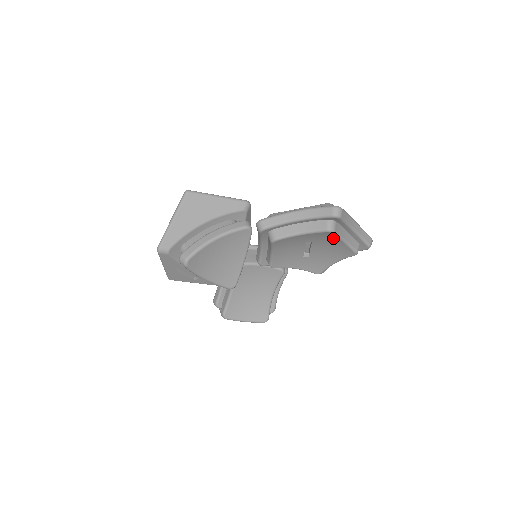
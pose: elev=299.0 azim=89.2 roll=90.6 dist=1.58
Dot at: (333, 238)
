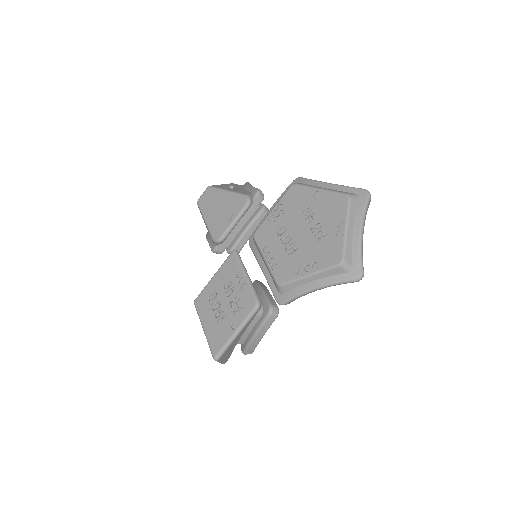
Dot at: occluded
